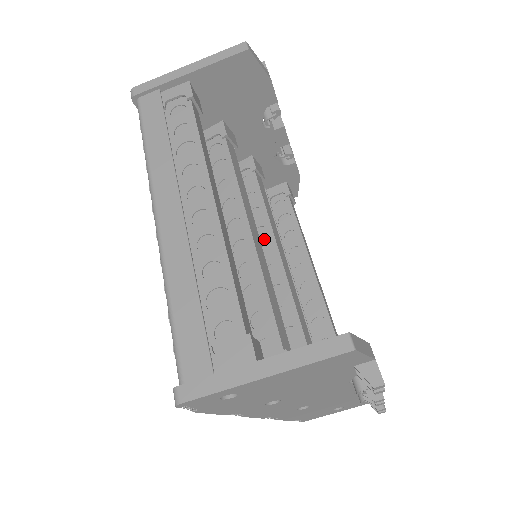
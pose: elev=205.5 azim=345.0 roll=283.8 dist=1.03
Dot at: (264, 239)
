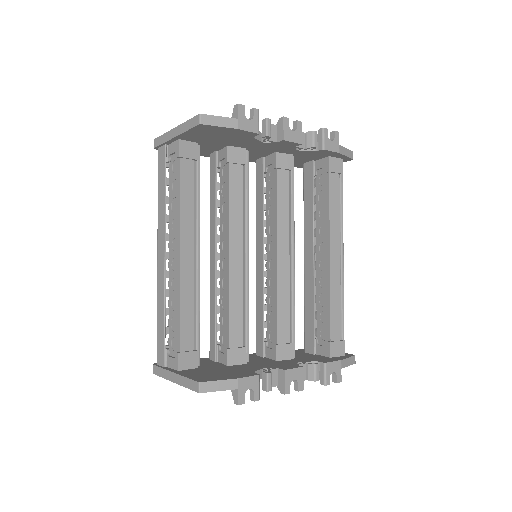
Dot at: (272, 236)
